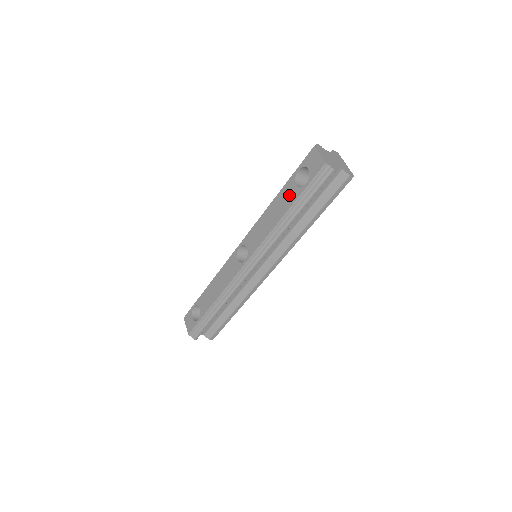
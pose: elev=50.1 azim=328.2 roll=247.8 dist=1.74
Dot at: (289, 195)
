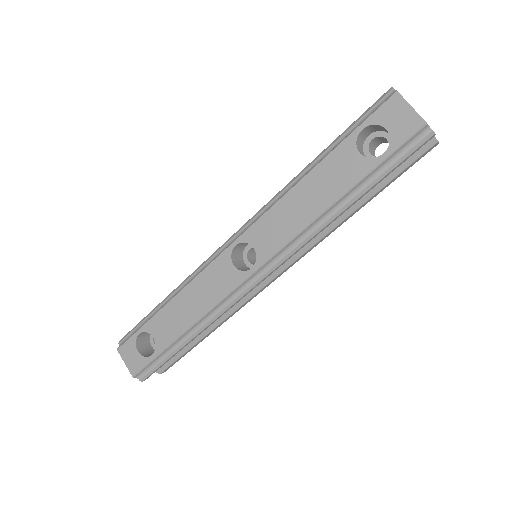
Dot at: (345, 169)
